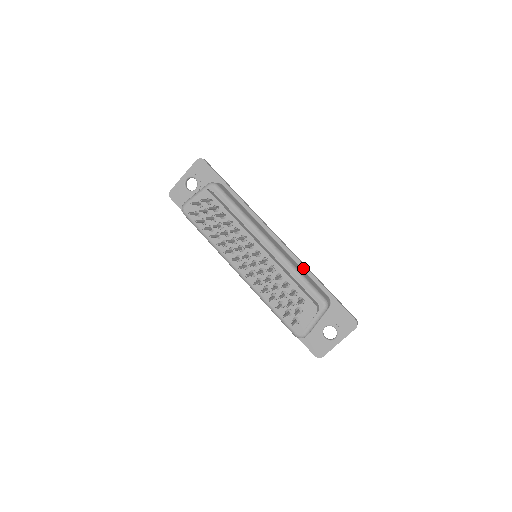
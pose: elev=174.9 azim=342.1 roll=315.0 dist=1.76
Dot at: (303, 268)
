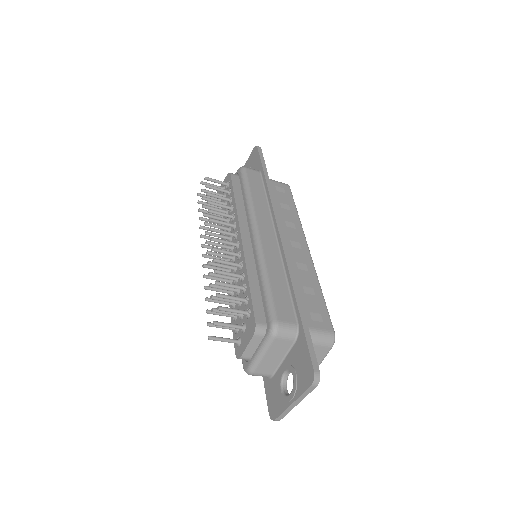
Dot at: (288, 277)
